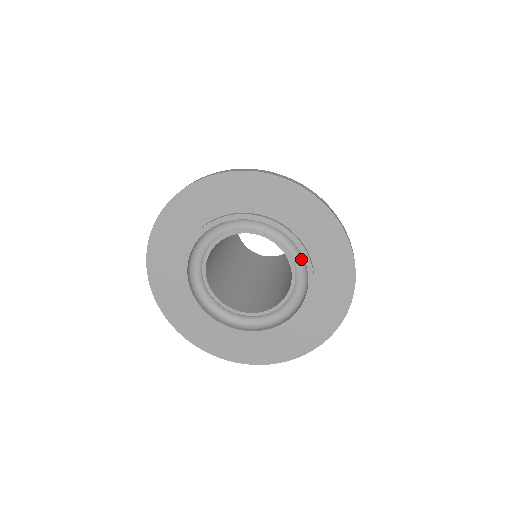
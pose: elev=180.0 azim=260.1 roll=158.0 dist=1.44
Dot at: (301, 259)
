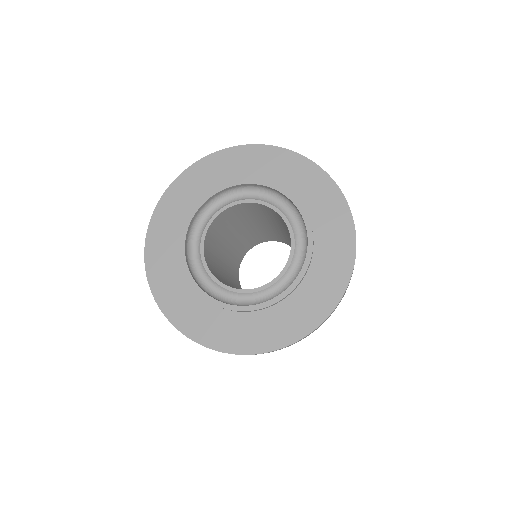
Dot at: (302, 232)
